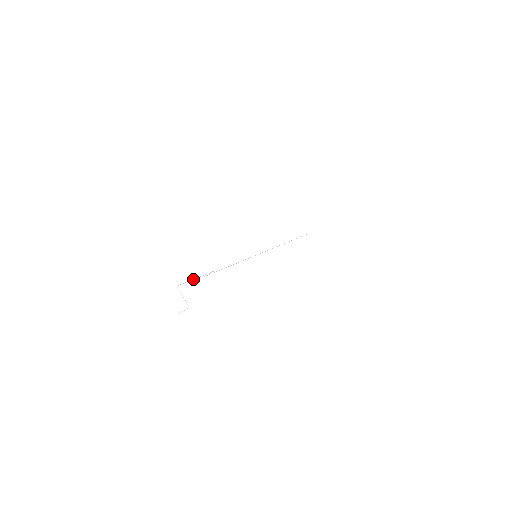
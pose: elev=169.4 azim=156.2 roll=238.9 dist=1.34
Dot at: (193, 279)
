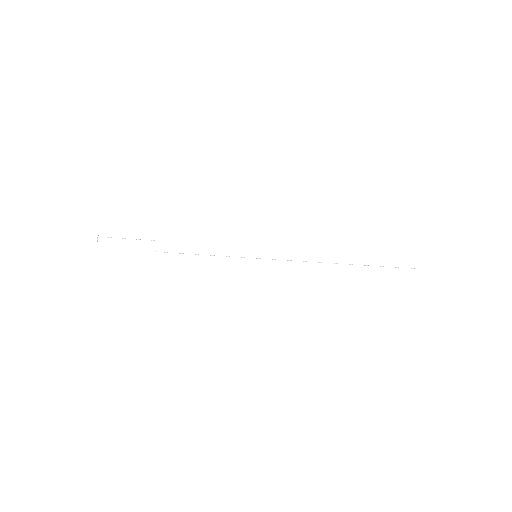
Dot at: (123, 238)
